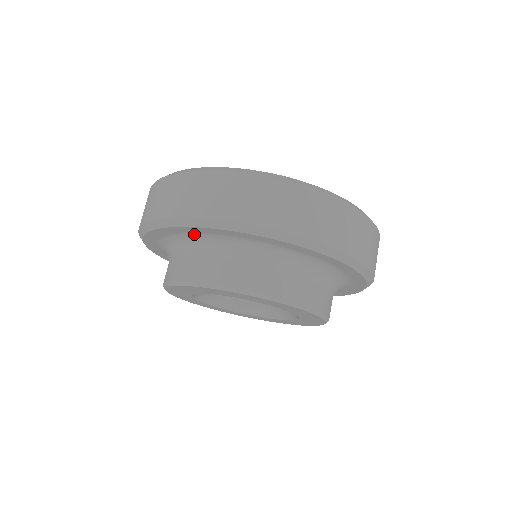
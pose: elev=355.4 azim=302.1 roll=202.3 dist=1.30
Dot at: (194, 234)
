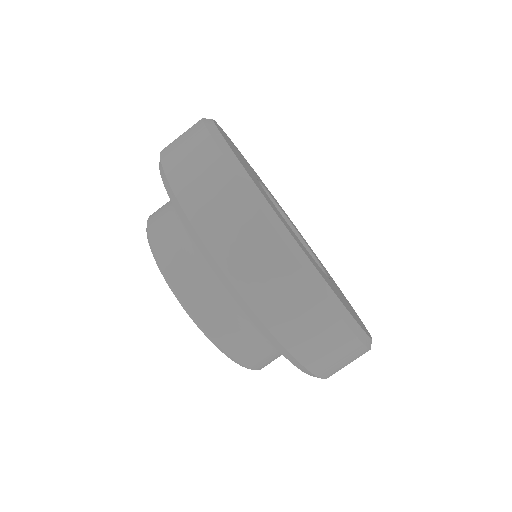
Dot at: occluded
